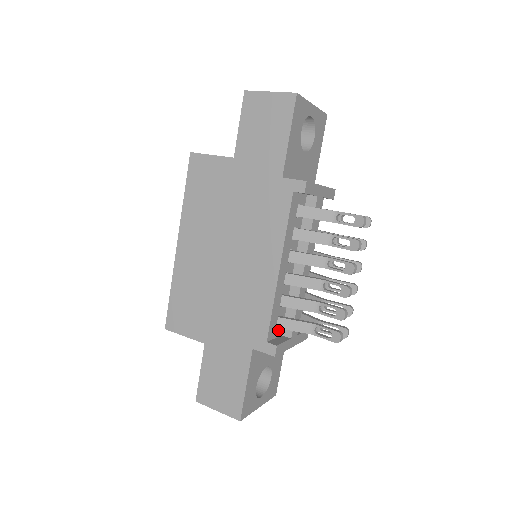
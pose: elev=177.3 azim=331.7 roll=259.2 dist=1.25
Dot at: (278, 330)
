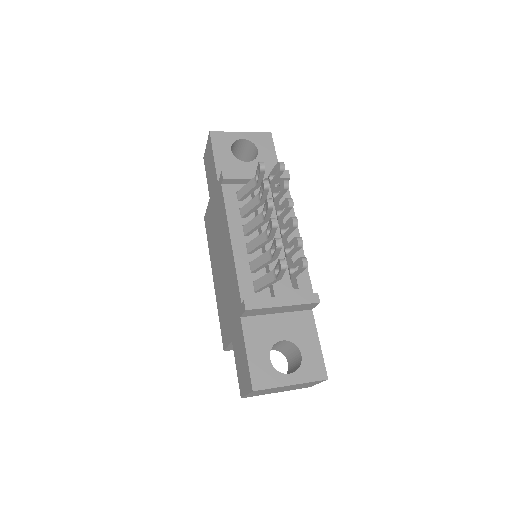
Dot at: (261, 295)
